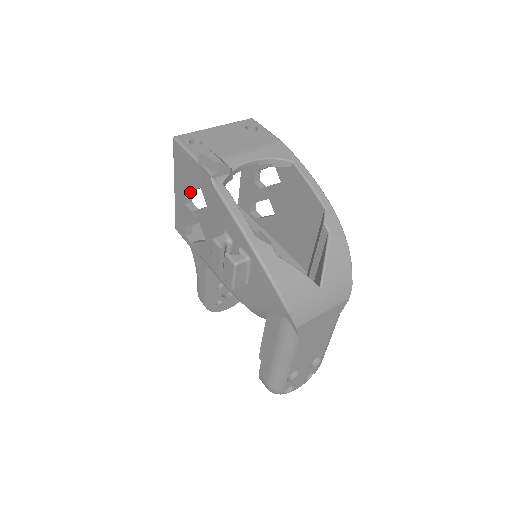
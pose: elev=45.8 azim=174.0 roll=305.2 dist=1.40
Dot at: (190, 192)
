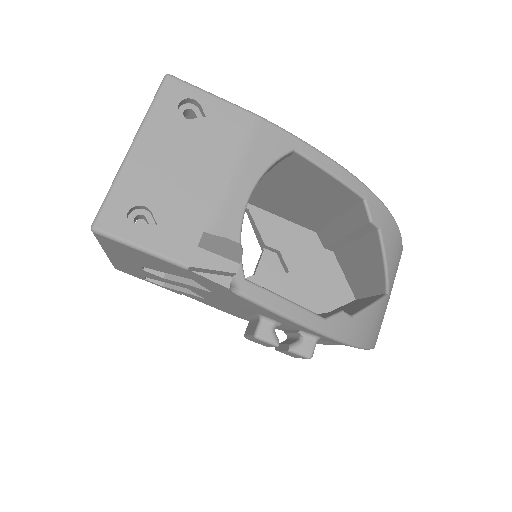
Dot at: occluded
